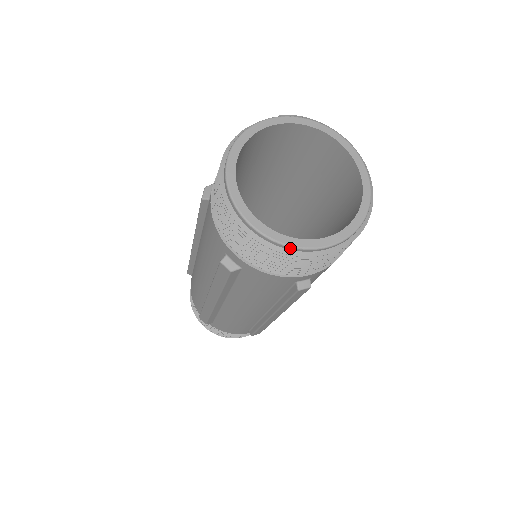
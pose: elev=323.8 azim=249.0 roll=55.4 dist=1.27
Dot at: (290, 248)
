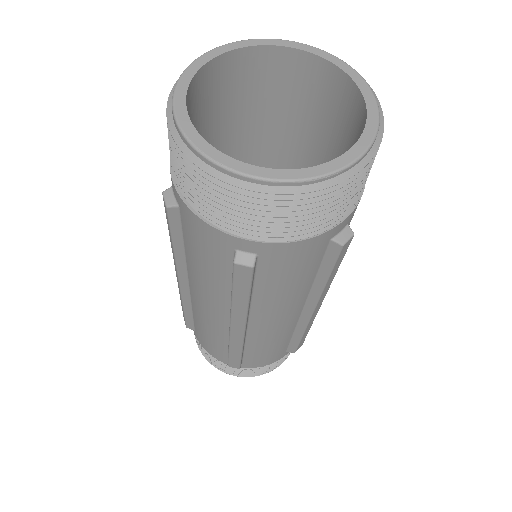
Dot at: (207, 160)
